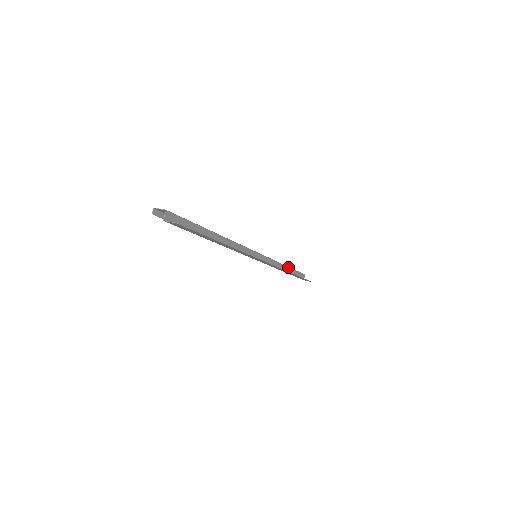
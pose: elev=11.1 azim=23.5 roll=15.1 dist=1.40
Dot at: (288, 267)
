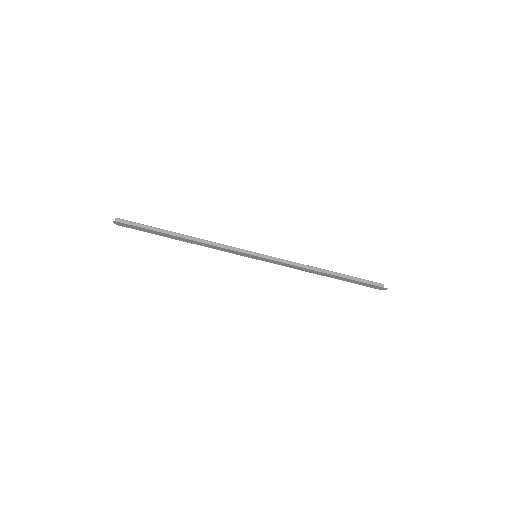
Dot at: (332, 272)
